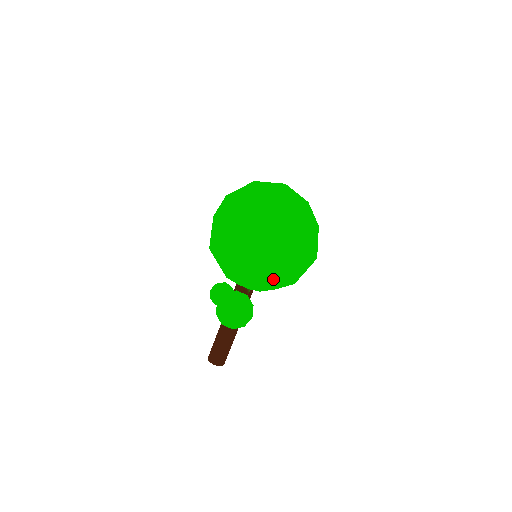
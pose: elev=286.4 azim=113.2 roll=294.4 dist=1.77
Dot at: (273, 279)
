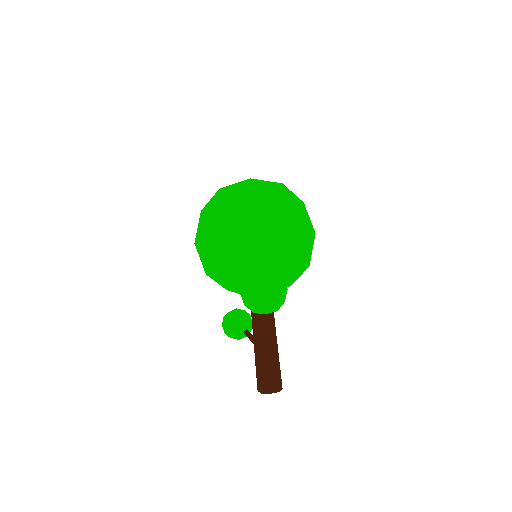
Dot at: (288, 236)
